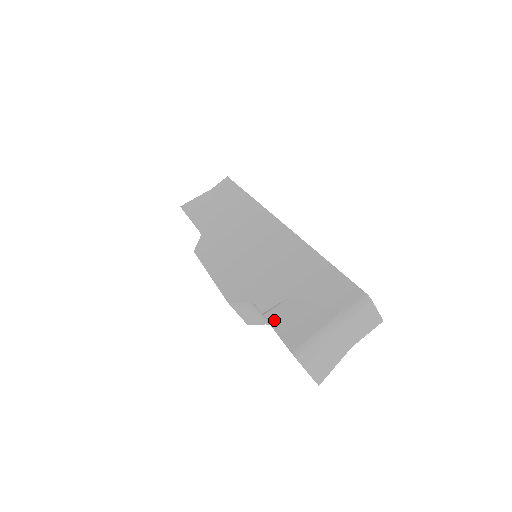
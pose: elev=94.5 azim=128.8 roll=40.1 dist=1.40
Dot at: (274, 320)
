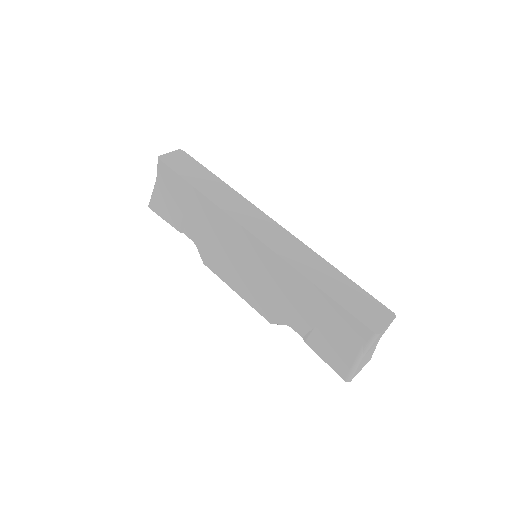
Dot at: (316, 349)
